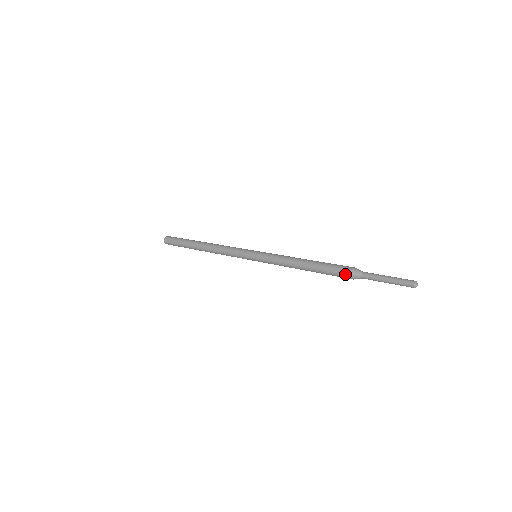
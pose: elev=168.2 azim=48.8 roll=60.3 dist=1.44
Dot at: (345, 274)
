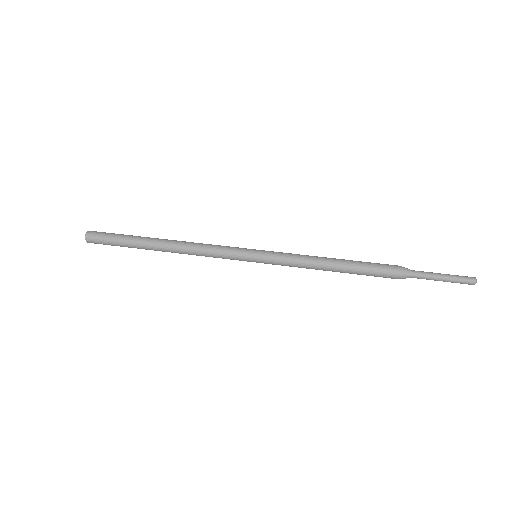
Dot at: occluded
